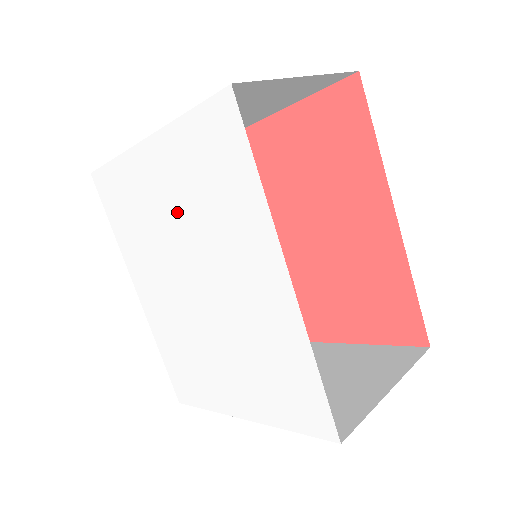
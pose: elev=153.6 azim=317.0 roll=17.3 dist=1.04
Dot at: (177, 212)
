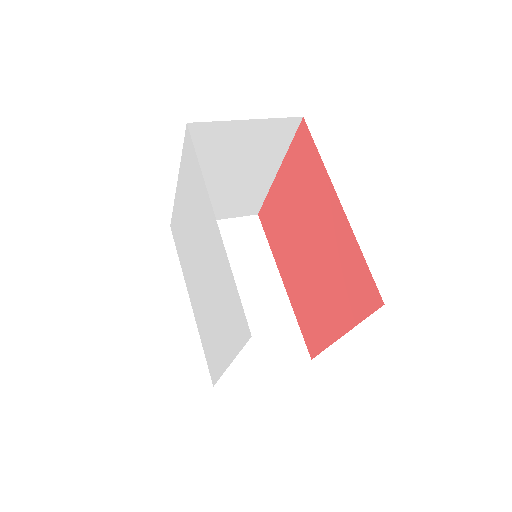
Dot at: (189, 219)
